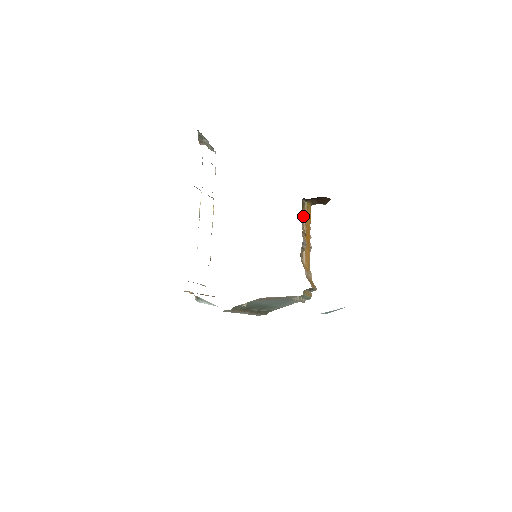
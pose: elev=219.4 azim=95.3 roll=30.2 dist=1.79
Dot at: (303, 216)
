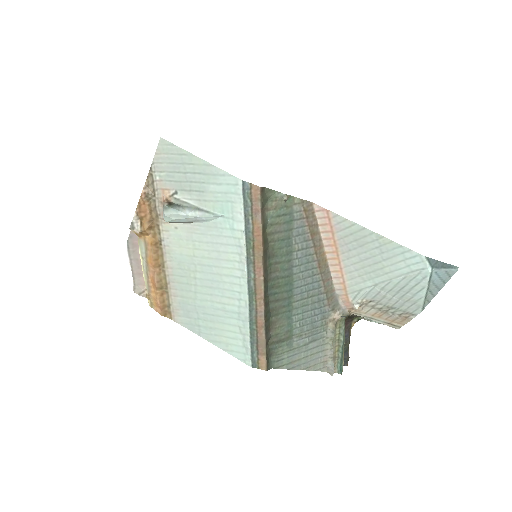
Dot at: occluded
